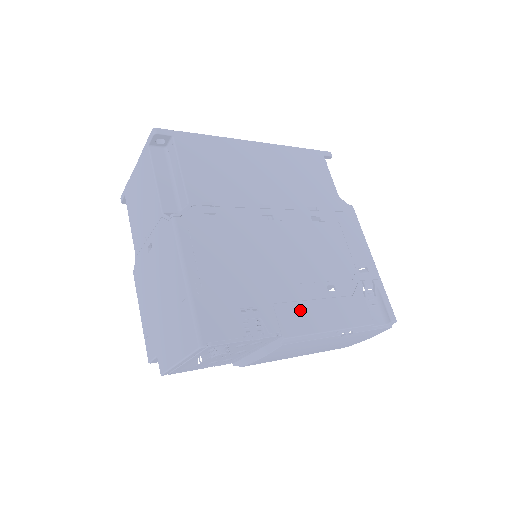
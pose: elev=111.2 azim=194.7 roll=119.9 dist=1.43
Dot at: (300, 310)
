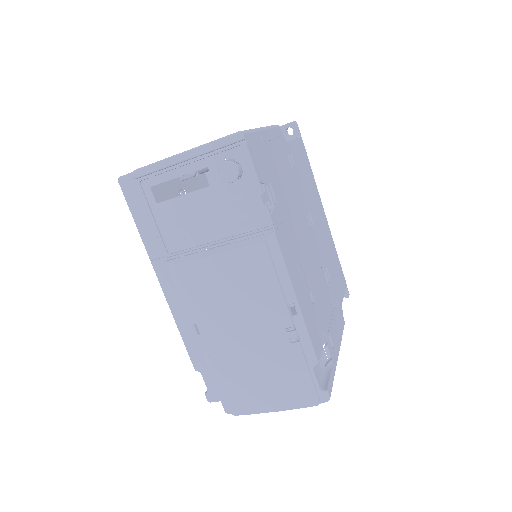
Dot at: (292, 256)
